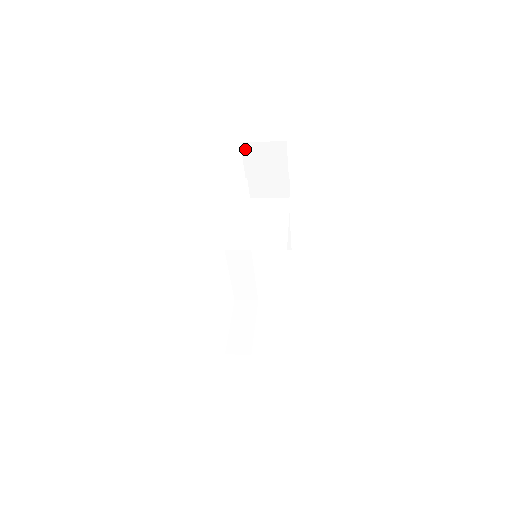
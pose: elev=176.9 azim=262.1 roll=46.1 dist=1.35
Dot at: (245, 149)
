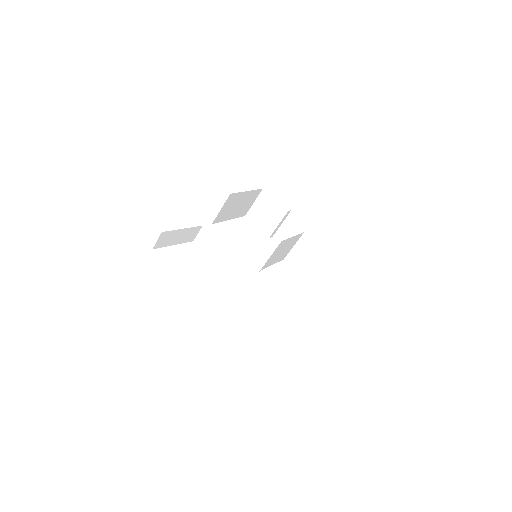
Dot at: (251, 218)
